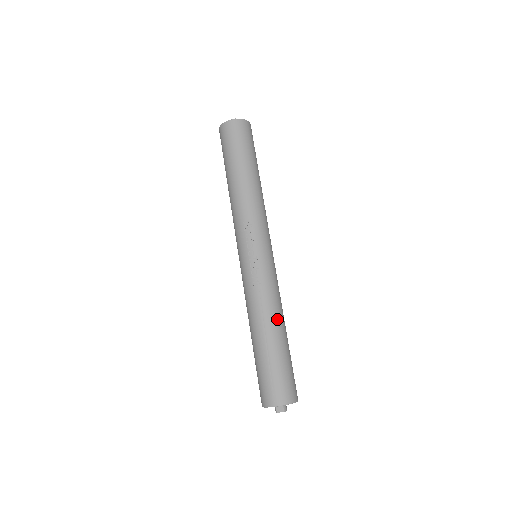
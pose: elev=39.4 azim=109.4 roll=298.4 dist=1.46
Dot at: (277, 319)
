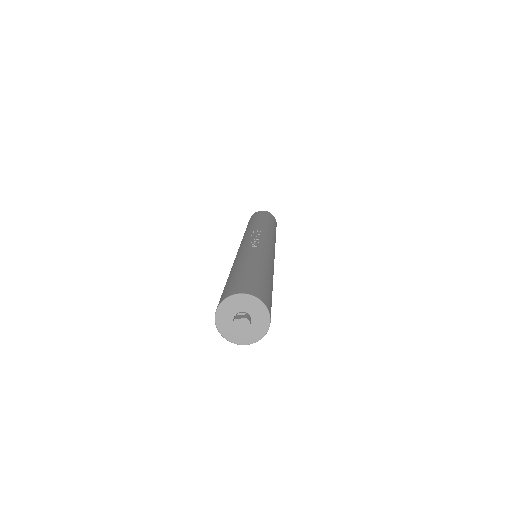
Dot at: (266, 264)
